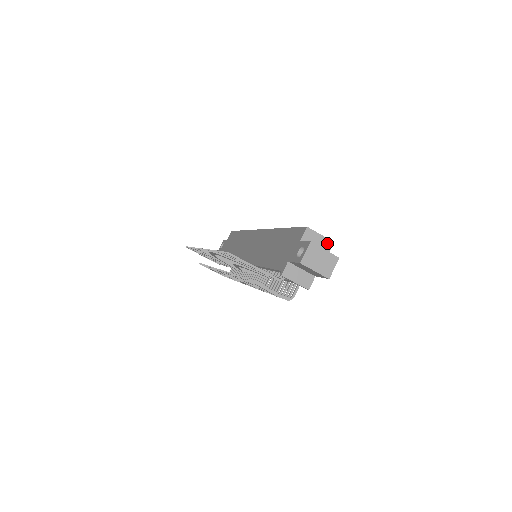
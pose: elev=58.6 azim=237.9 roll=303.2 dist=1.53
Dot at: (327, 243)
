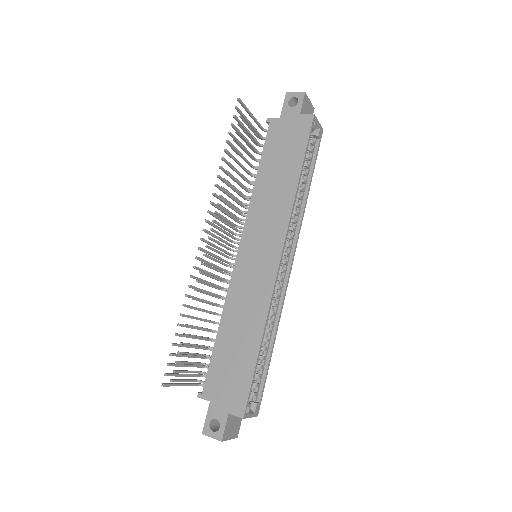
Dot at: occluded
